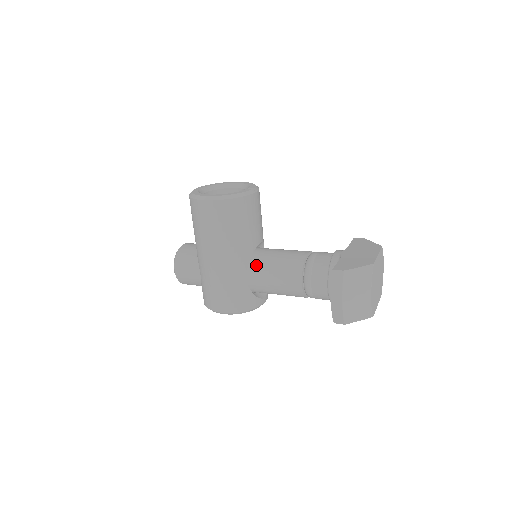
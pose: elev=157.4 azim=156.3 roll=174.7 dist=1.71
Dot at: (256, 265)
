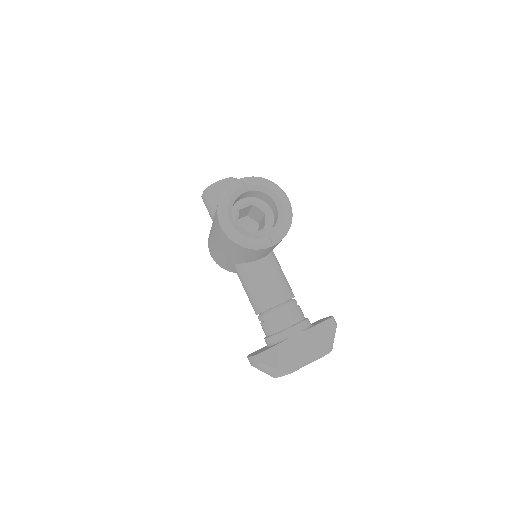
Dot at: (243, 270)
